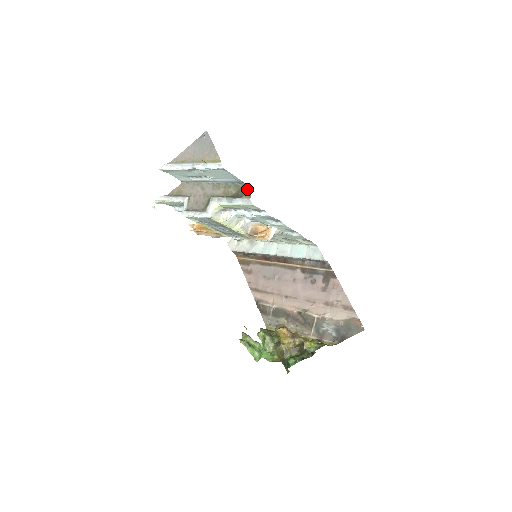
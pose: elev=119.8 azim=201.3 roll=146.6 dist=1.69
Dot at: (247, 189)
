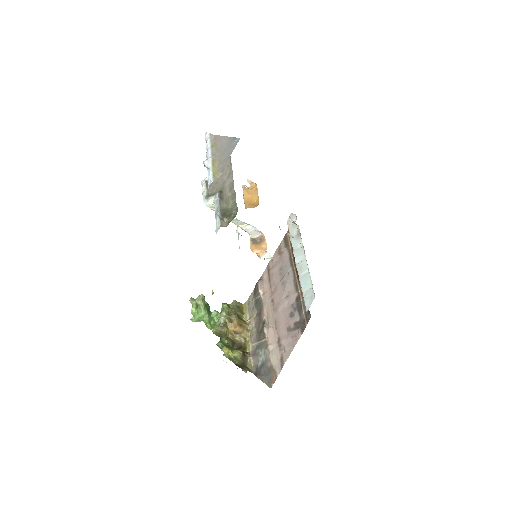
Dot at: (235, 216)
